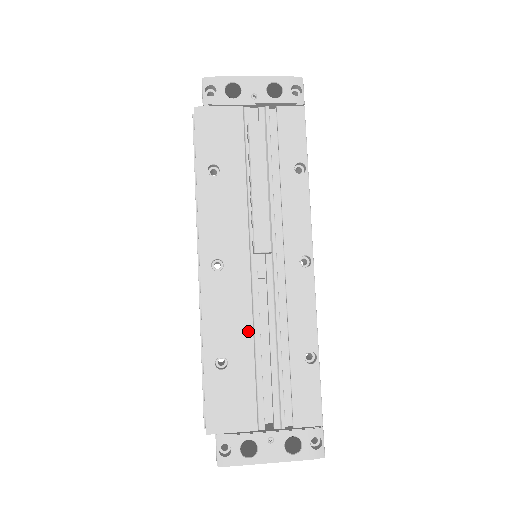
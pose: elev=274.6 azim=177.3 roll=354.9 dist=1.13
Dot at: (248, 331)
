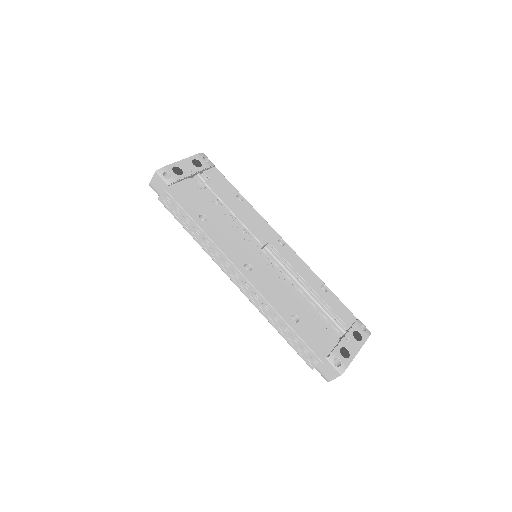
Dot at: (291, 293)
